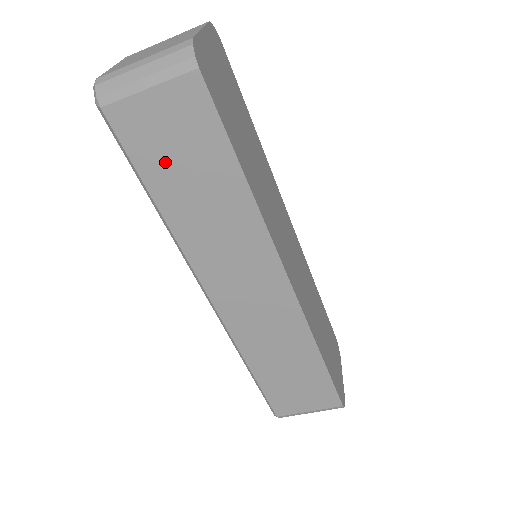
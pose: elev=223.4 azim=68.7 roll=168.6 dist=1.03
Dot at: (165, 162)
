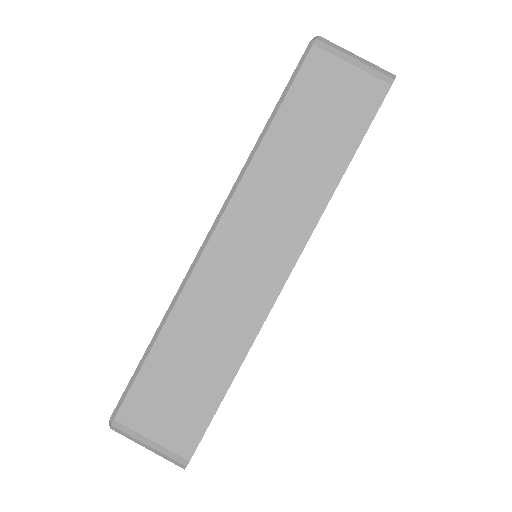
Dot at: (310, 110)
